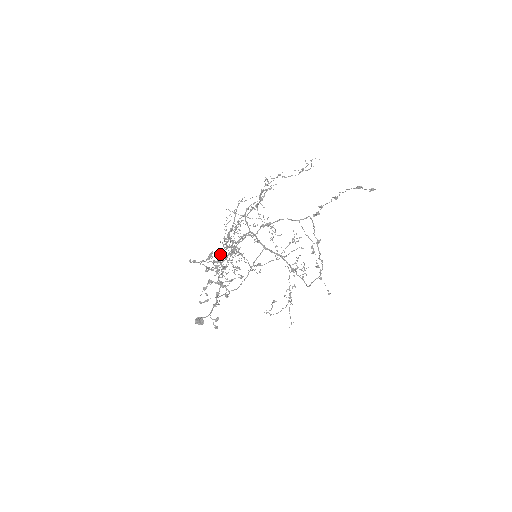
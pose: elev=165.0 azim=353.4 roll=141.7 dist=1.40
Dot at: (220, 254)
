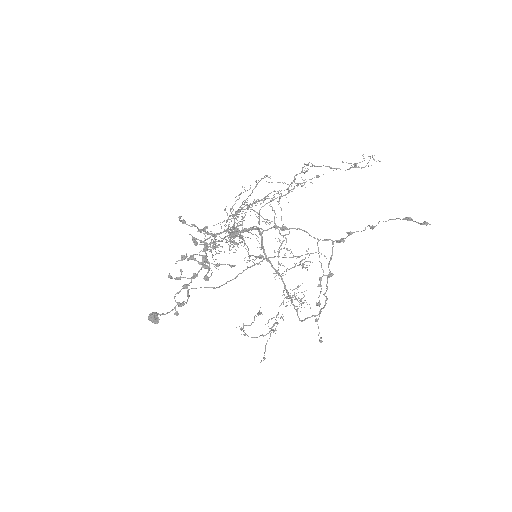
Dot at: occluded
